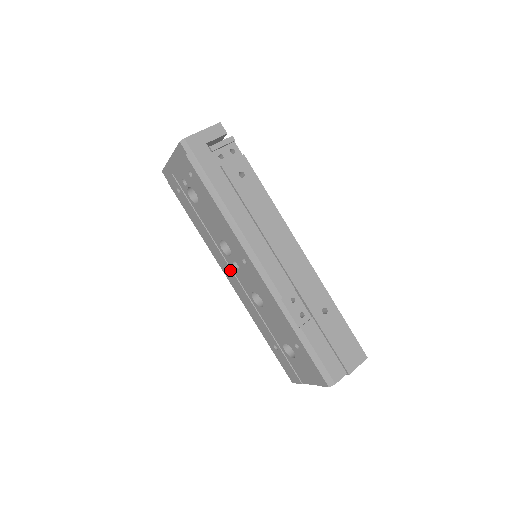
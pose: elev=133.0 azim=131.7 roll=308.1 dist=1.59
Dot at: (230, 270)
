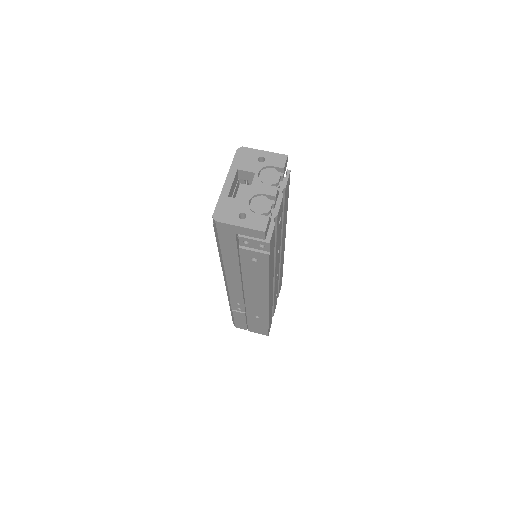
Dot at: occluded
